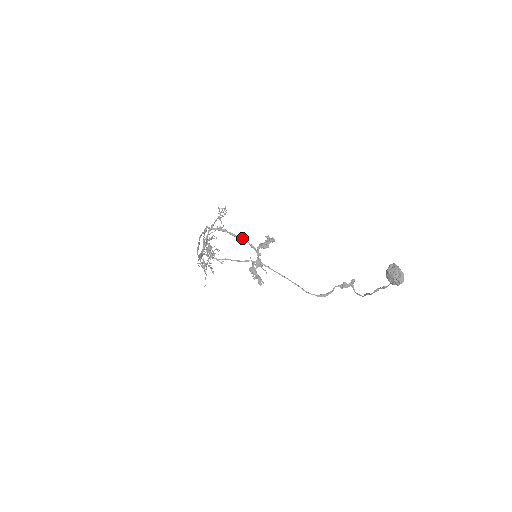
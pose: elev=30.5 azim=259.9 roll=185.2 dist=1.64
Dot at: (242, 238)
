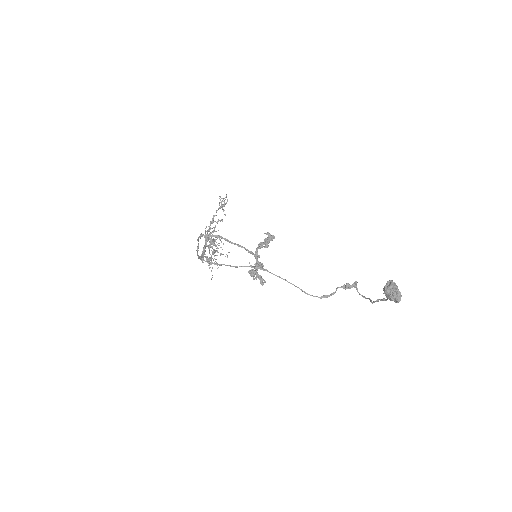
Dot at: (238, 244)
